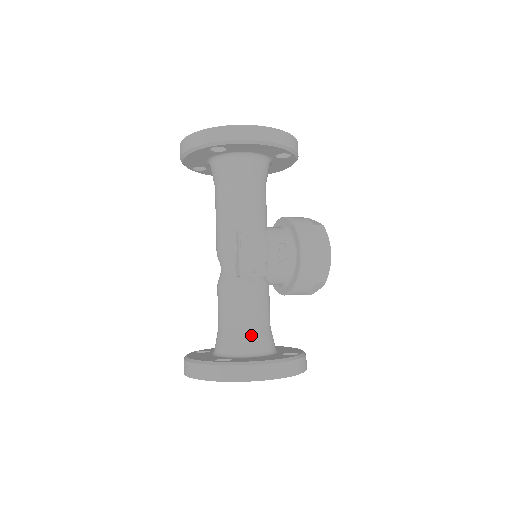
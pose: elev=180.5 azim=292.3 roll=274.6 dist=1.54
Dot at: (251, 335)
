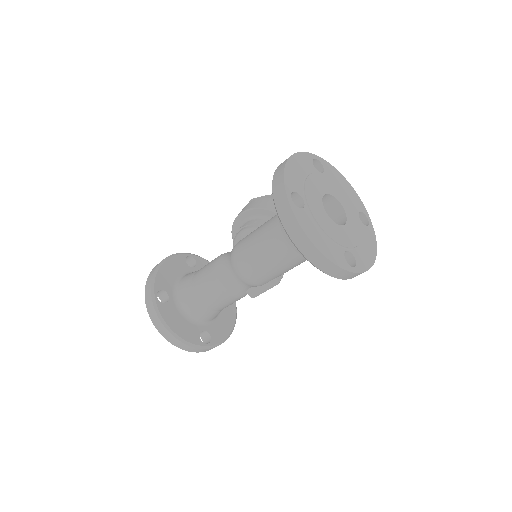
Dot at: occluded
